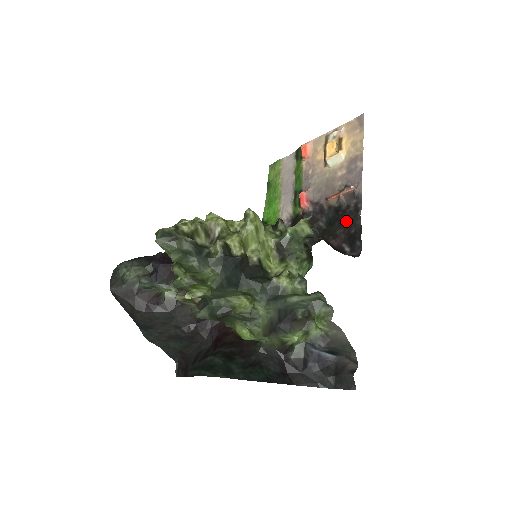
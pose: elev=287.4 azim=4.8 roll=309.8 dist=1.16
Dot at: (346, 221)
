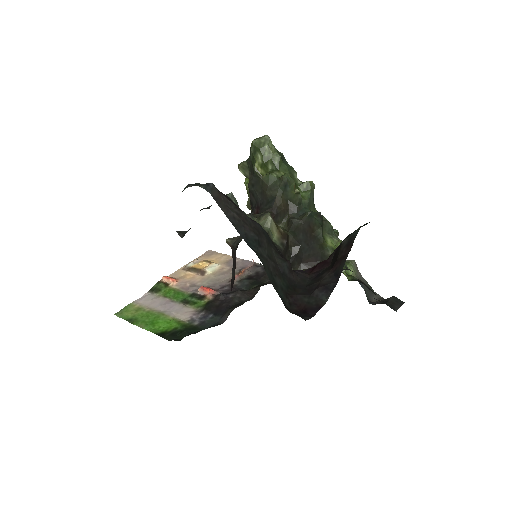
Dot at: (266, 276)
